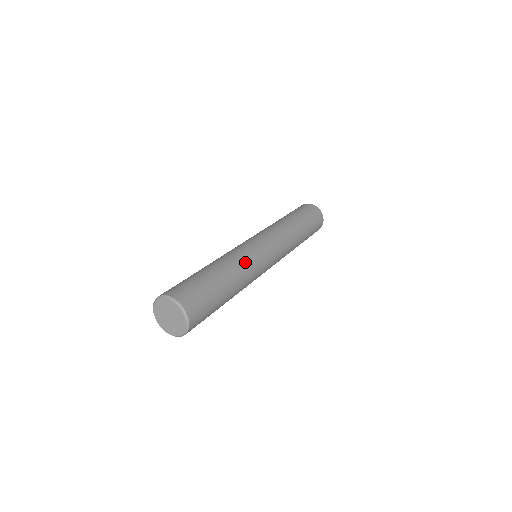
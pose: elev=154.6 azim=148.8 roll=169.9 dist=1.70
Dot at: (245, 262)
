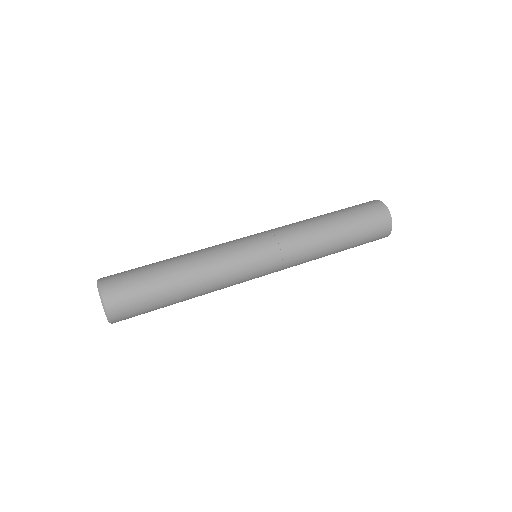
Dot at: (217, 274)
